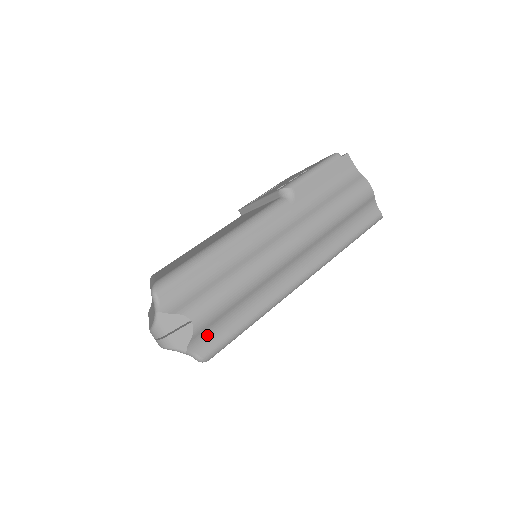
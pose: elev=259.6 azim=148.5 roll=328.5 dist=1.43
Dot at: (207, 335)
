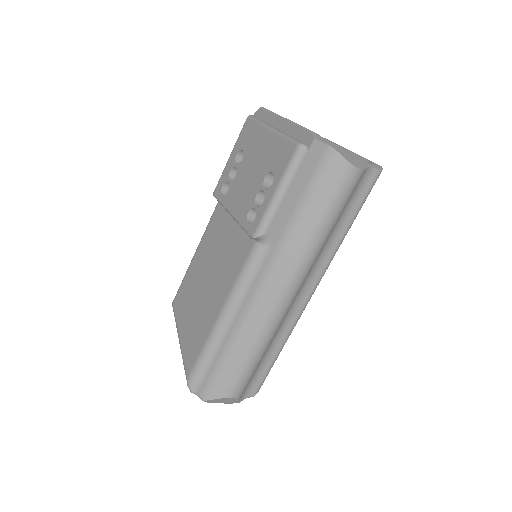
Dot at: (249, 385)
